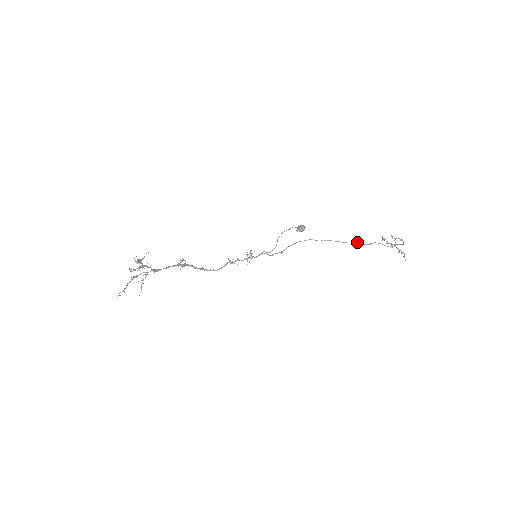
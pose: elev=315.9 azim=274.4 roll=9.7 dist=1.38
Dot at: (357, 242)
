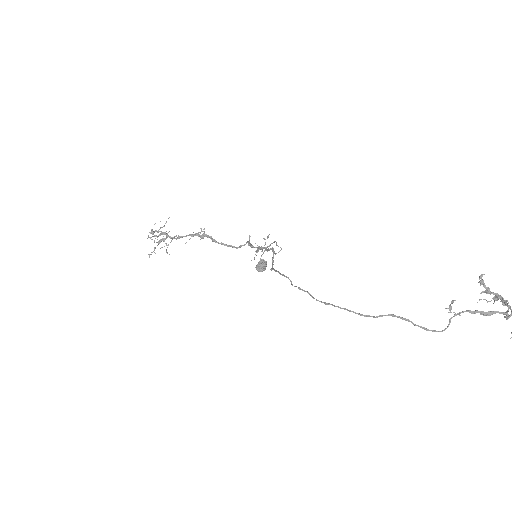
Dot at: occluded
